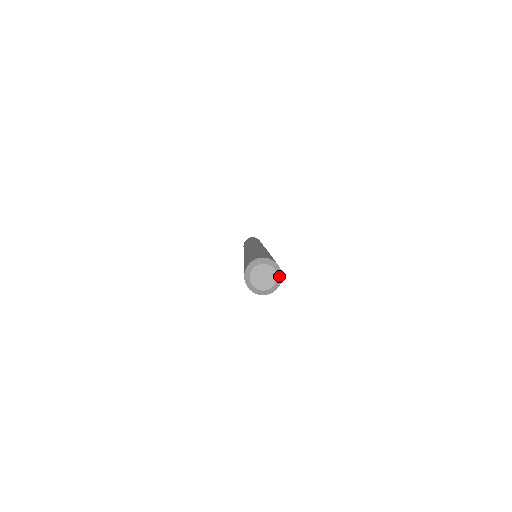
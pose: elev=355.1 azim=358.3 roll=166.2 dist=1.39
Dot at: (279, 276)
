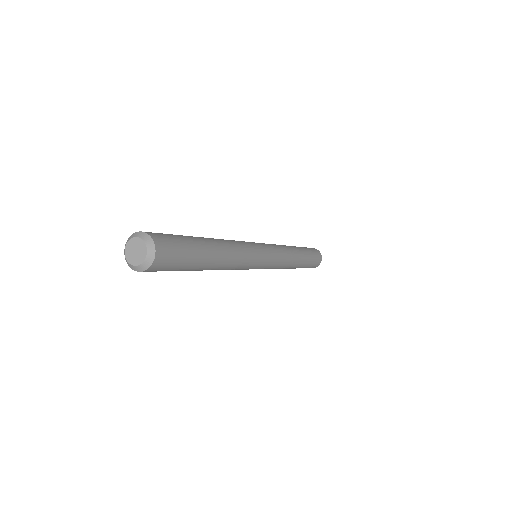
Dot at: (148, 262)
